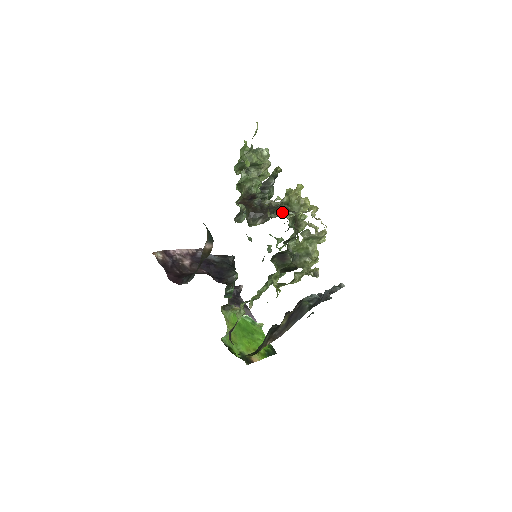
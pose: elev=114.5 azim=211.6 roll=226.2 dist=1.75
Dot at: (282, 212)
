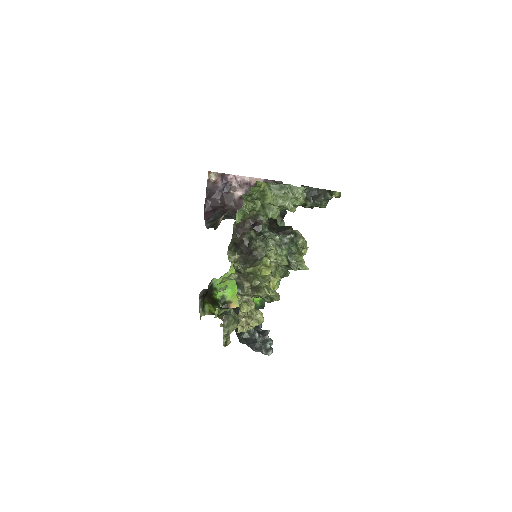
Dot at: (236, 278)
